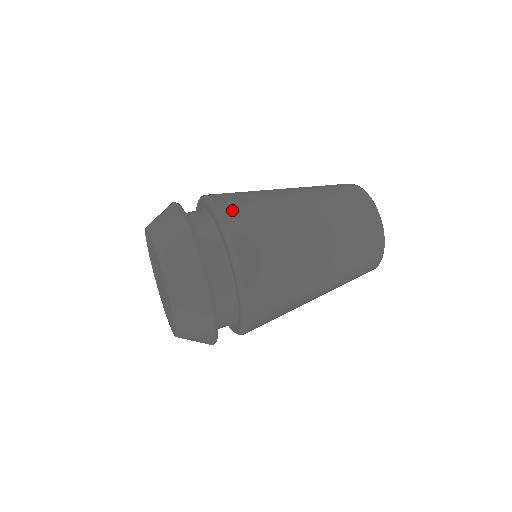
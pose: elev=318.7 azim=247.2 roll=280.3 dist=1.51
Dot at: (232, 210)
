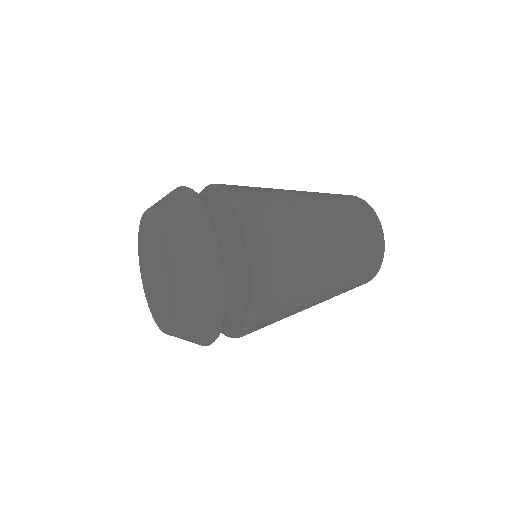
Dot at: occluded
